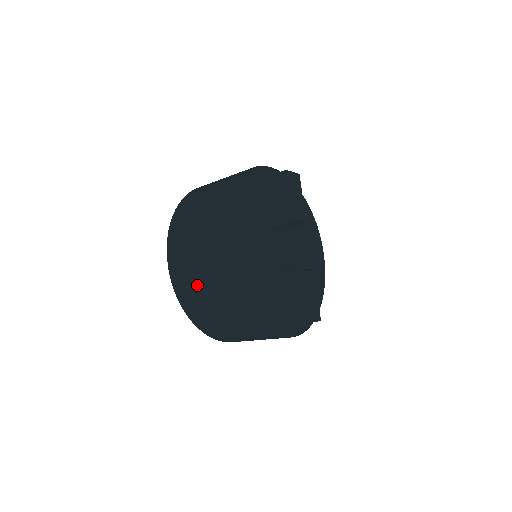
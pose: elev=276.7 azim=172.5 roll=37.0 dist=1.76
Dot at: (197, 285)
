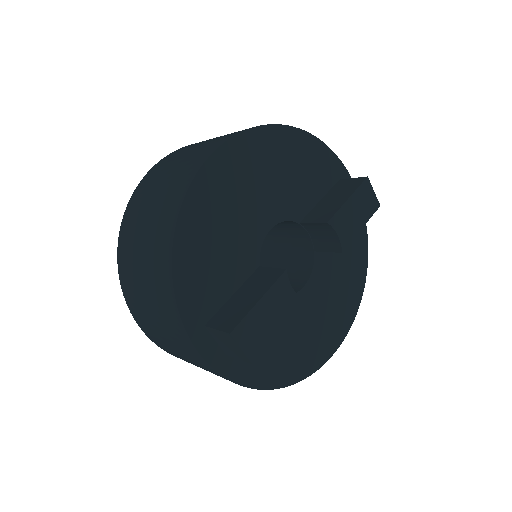
Dot at: (159, 182)
